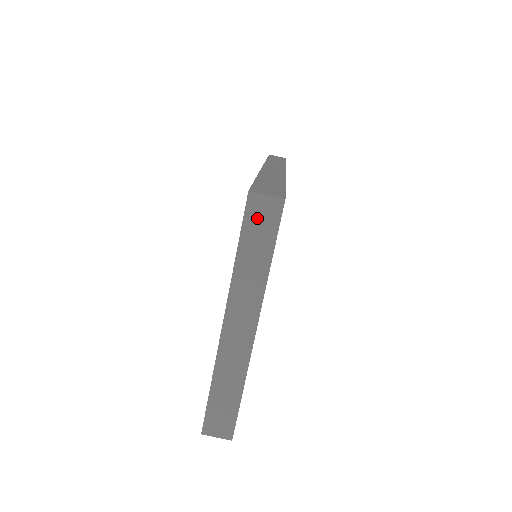
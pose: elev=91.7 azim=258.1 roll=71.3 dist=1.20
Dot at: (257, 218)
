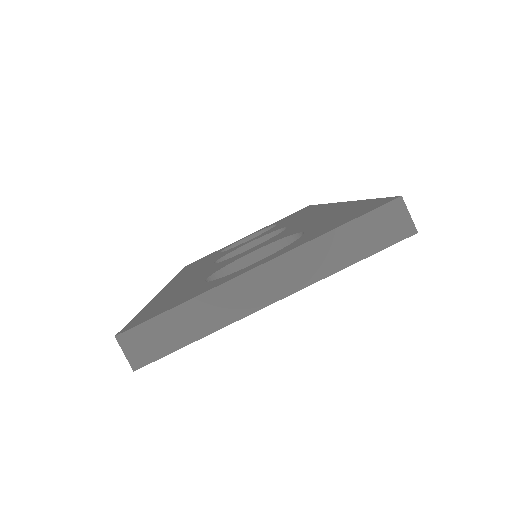
Dot at: (383, 221)
